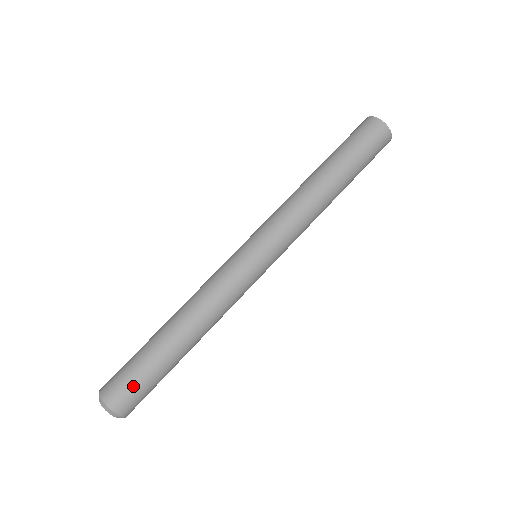
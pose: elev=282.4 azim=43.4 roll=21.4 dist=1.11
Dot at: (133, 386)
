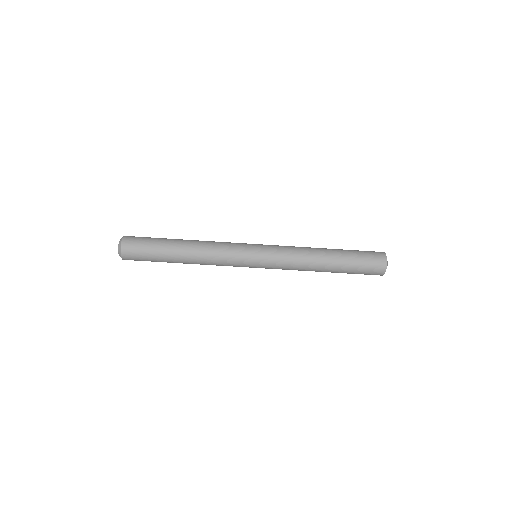
Dot at: (140, 251)
